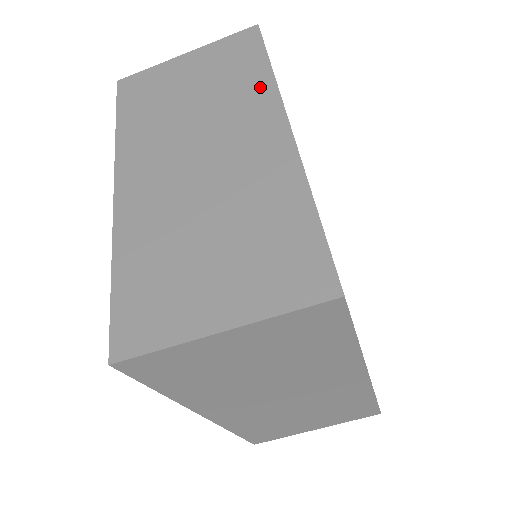
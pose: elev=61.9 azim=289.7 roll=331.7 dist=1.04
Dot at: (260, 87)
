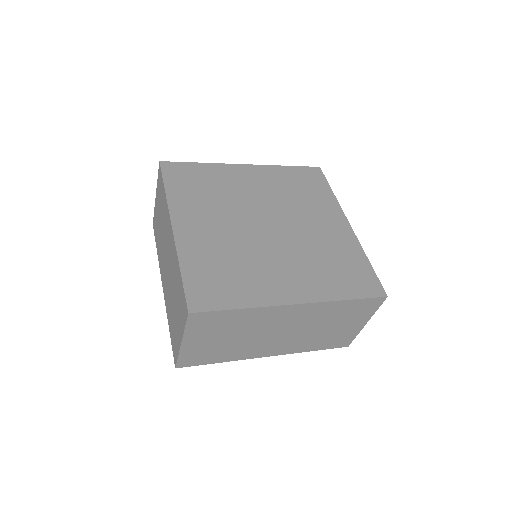
Dot at: (166, 206)
